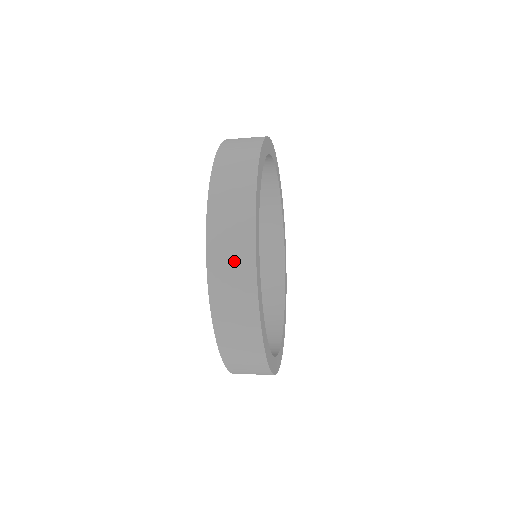
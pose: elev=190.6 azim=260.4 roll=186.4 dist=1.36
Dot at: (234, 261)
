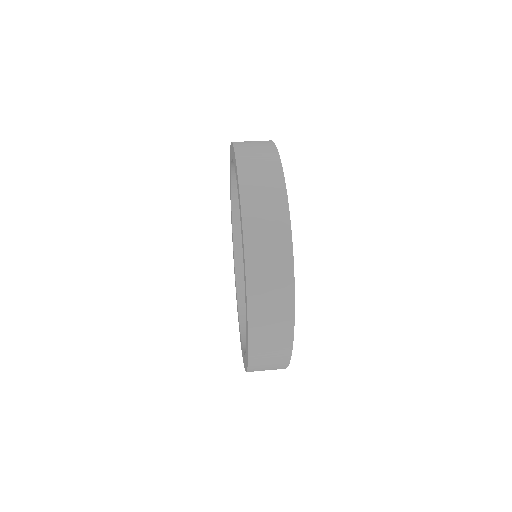
Dot at: occluded
